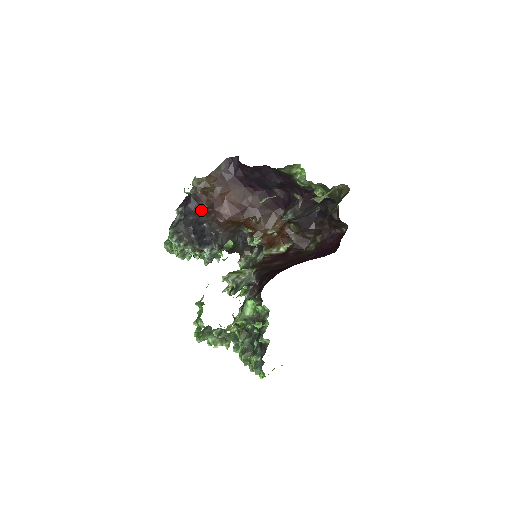
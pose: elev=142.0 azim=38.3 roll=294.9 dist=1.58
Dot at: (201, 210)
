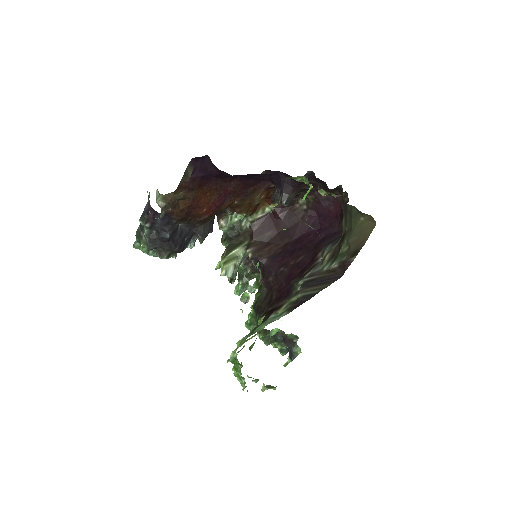
Dot at: (175, 221)
